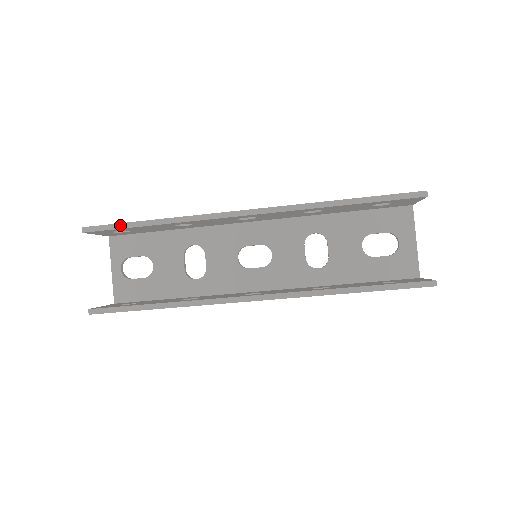
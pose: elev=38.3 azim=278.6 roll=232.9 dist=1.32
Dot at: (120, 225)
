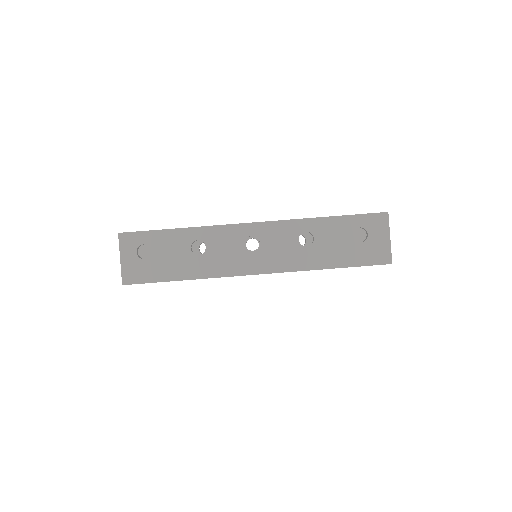
Dot at: occluded
